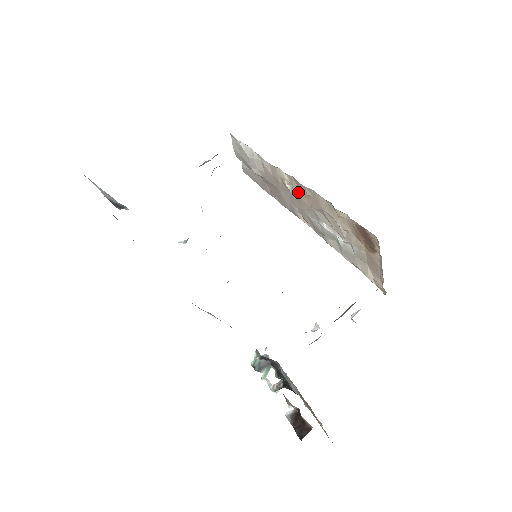
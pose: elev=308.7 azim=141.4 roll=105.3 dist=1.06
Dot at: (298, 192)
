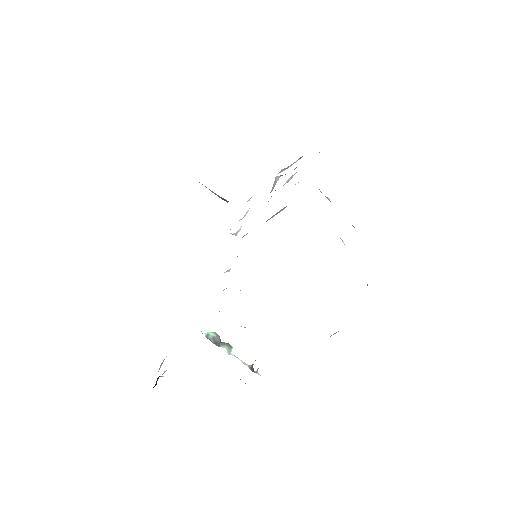
Dot at: occluded
